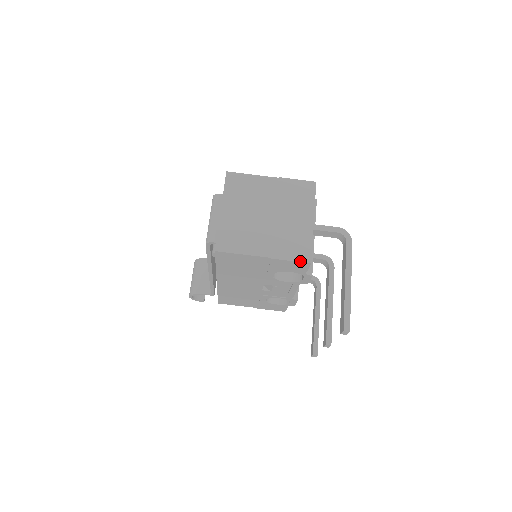
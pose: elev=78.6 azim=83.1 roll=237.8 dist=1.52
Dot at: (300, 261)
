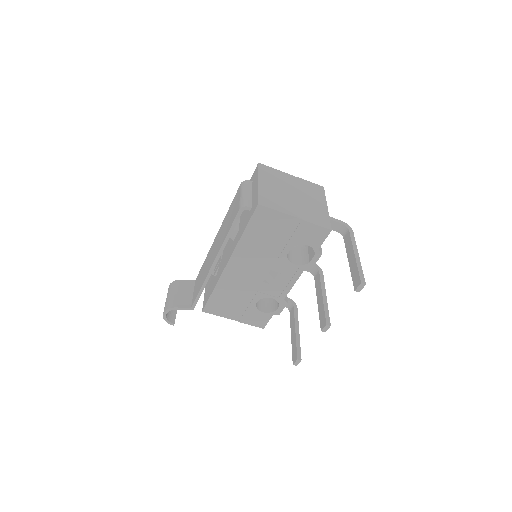
Dot at: (323, 227)
